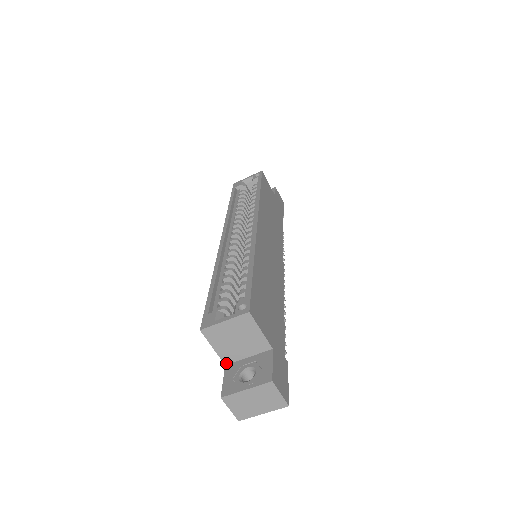
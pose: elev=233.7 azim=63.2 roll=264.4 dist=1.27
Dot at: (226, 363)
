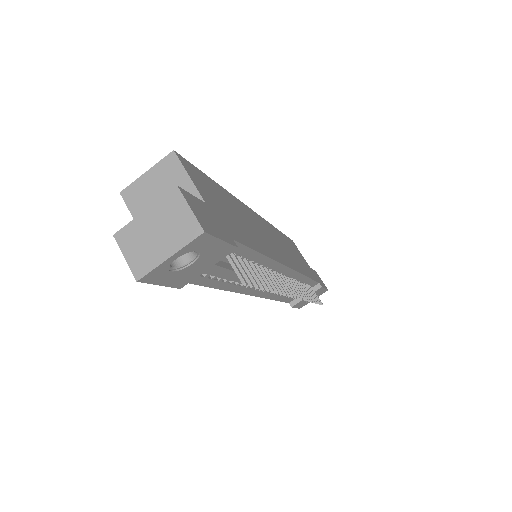
Dot at: occluded
